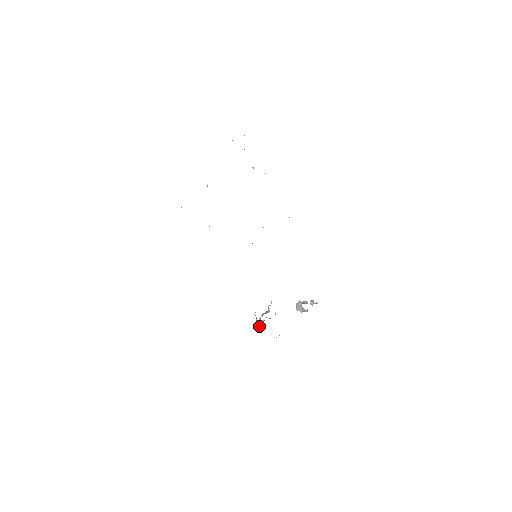
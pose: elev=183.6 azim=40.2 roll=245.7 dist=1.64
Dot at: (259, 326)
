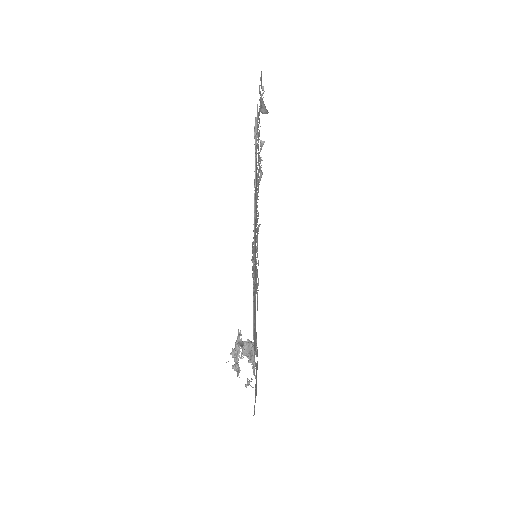
Dot at: (252, 361)
